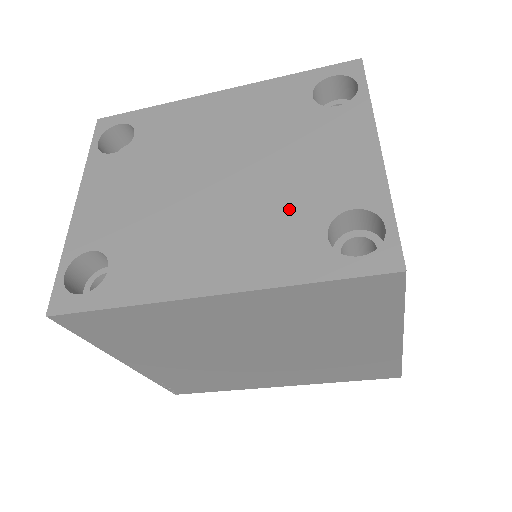
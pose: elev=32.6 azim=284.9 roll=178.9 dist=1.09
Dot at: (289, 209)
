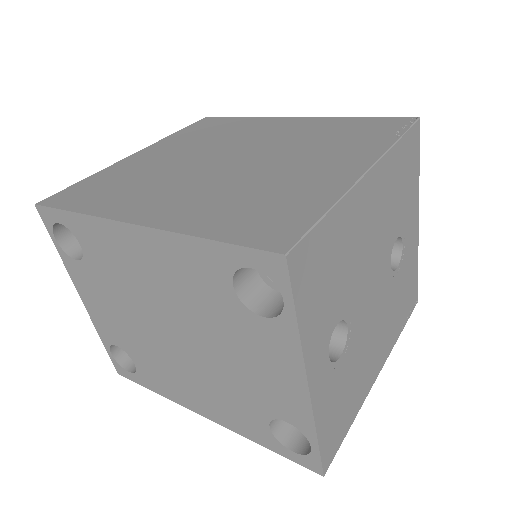
Dot at: (238, 394)
